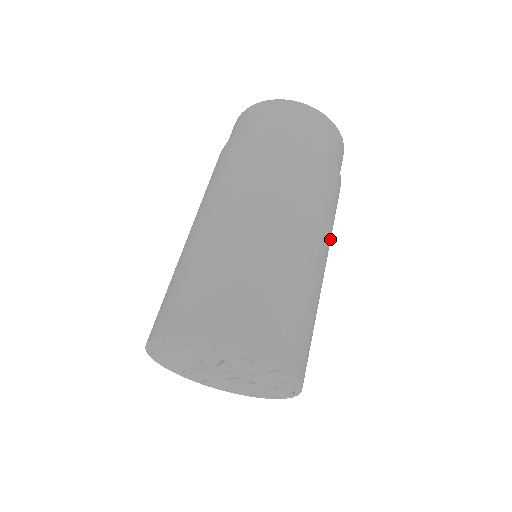
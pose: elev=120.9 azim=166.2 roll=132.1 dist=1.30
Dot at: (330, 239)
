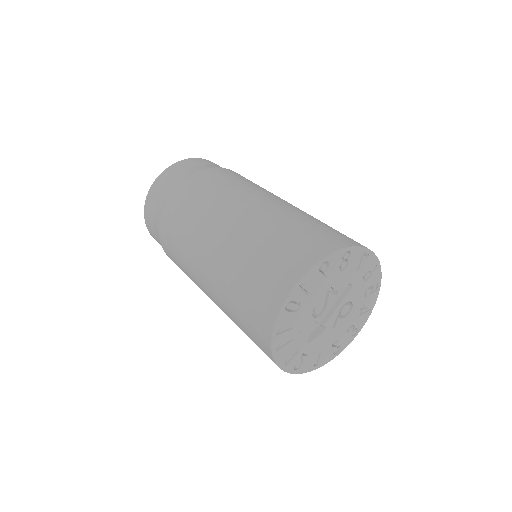
Dot at: occluded
